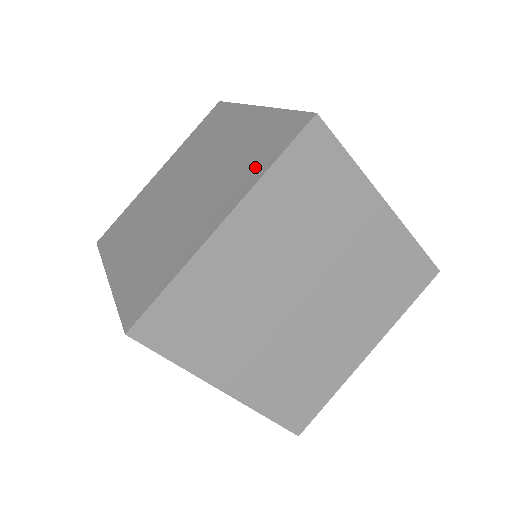
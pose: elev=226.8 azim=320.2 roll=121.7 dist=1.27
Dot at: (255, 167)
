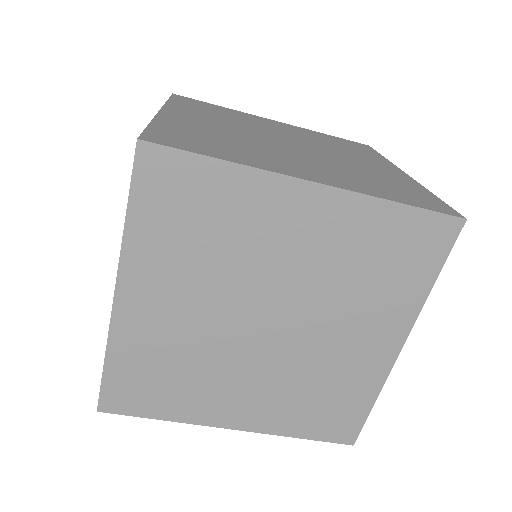
Dot at: occluded
